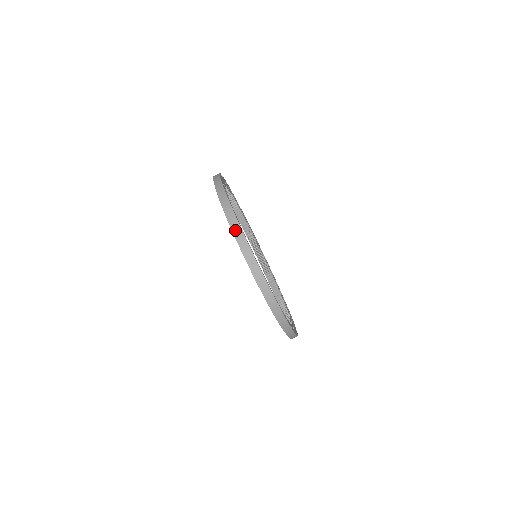
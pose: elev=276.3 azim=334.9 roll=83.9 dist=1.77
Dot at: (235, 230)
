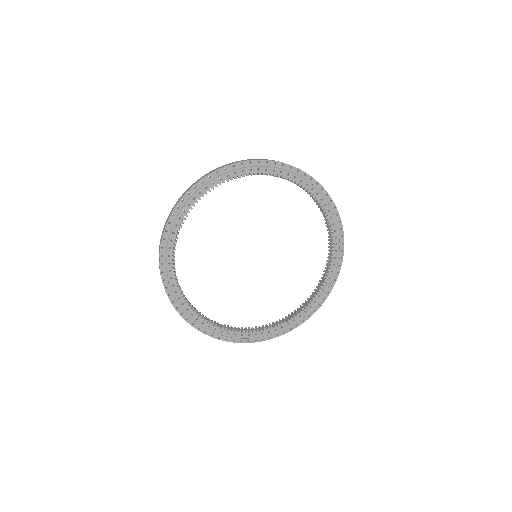
Dot at: occluded
